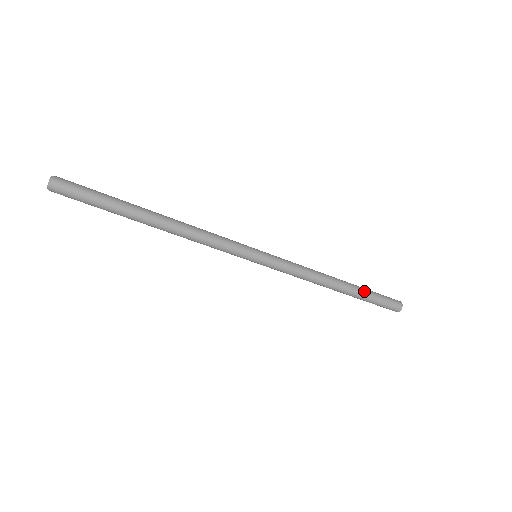
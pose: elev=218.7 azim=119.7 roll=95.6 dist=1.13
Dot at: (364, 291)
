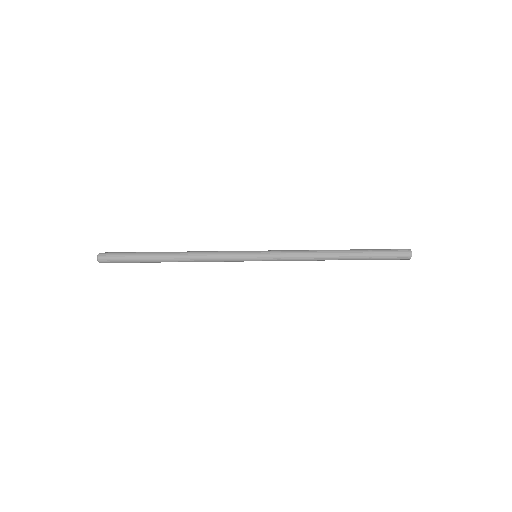
Dot at: (365, 254)
